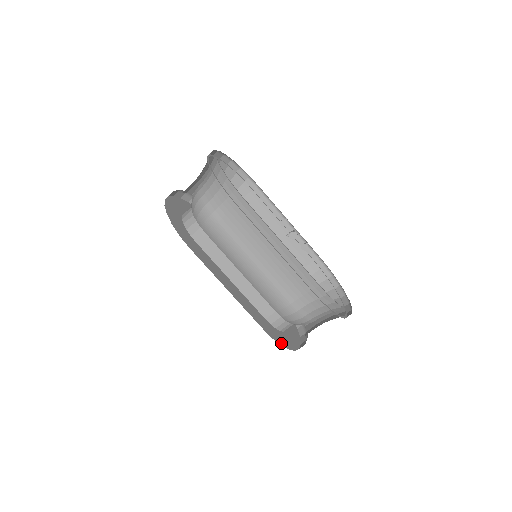
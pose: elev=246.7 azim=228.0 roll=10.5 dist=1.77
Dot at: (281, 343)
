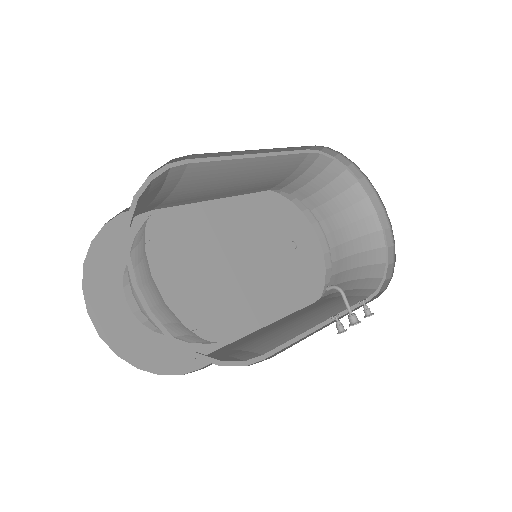
Dot at: (318, 294)
